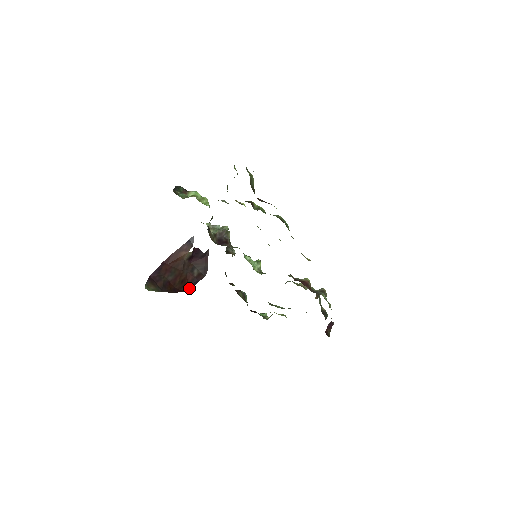
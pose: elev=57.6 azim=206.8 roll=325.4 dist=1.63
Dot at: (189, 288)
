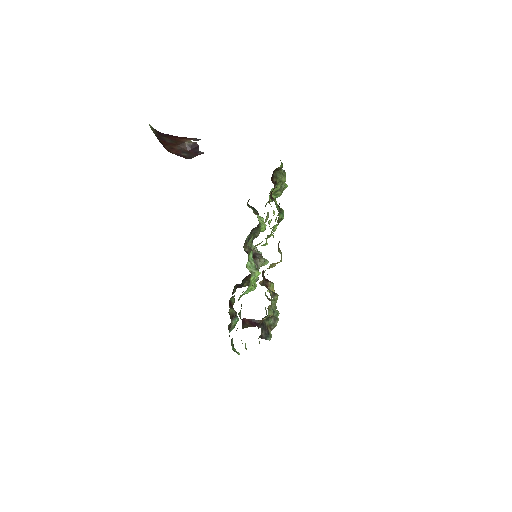
Dot at: occluded
